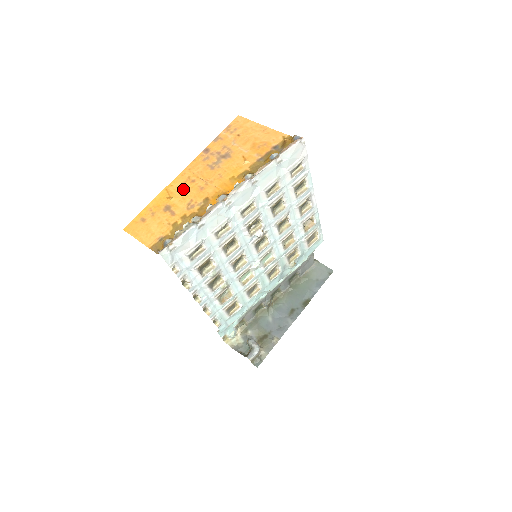
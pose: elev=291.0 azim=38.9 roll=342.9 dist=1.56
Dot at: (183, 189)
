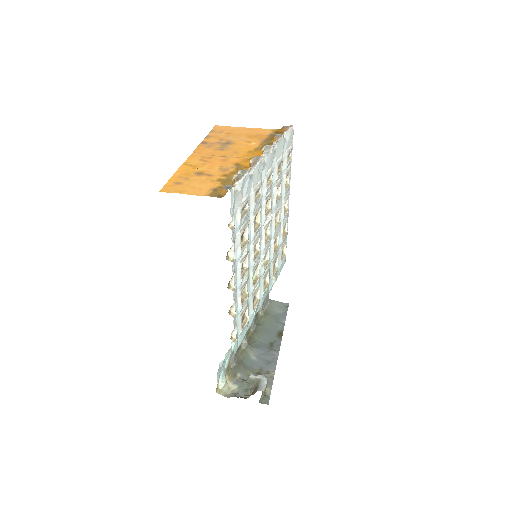
Dot at: (204, 162)
